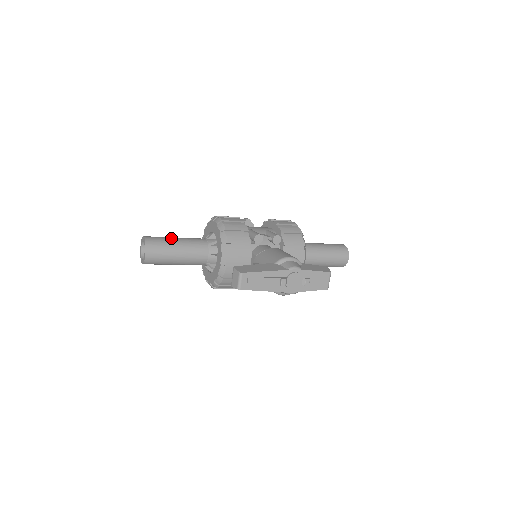
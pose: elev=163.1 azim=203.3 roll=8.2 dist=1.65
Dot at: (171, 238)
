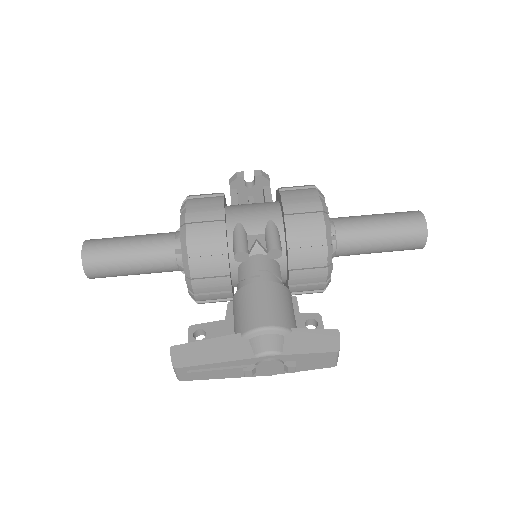
Dot at: (120, 245)
